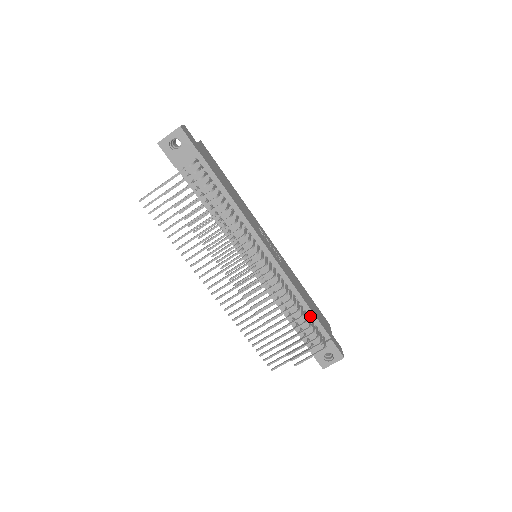
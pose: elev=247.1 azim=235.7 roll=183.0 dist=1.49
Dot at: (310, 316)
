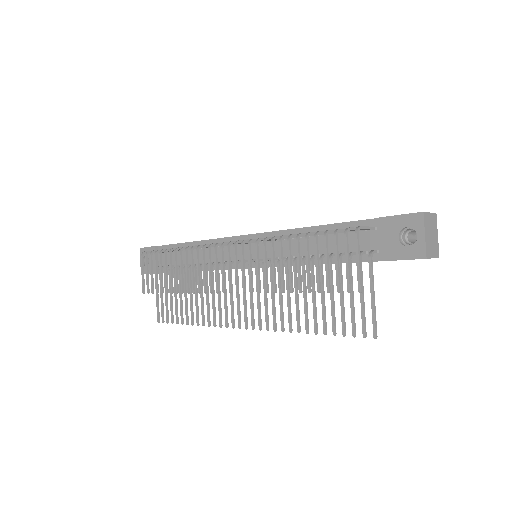
Dot at: occluded
